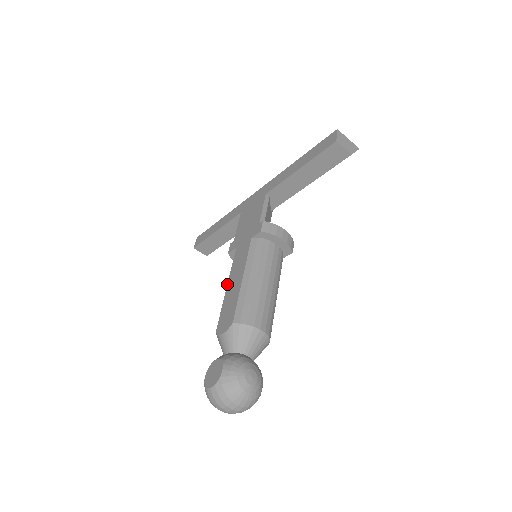
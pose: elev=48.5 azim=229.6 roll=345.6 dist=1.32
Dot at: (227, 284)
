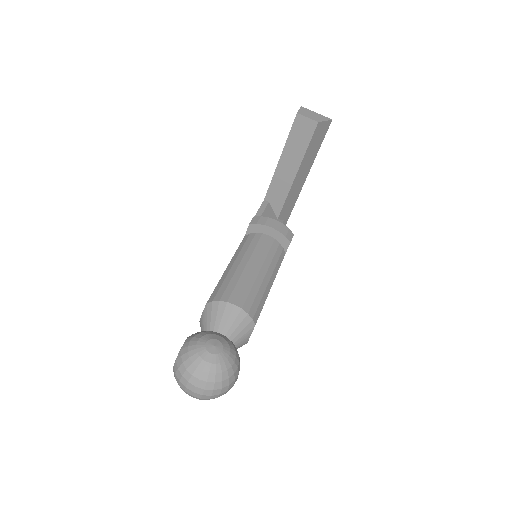
Dot at: occluded
